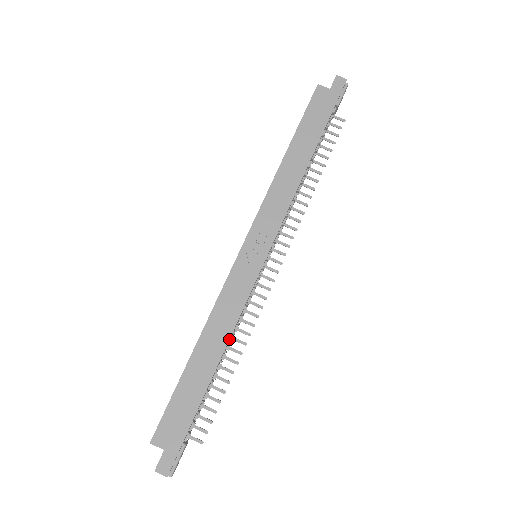
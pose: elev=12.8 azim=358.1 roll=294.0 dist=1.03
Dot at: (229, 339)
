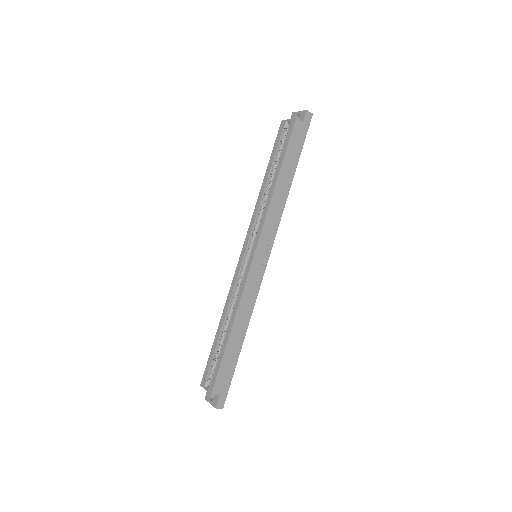
Dot at: occluded
